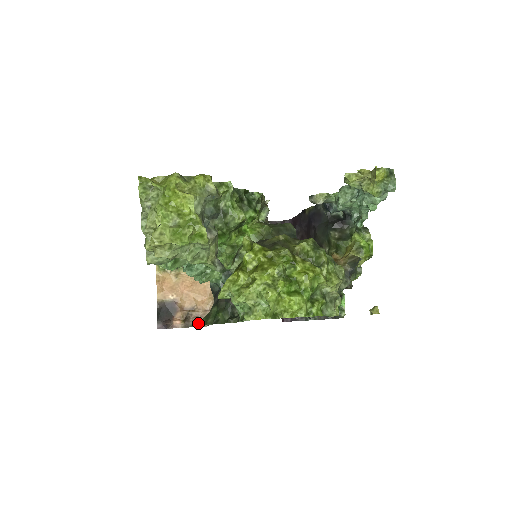
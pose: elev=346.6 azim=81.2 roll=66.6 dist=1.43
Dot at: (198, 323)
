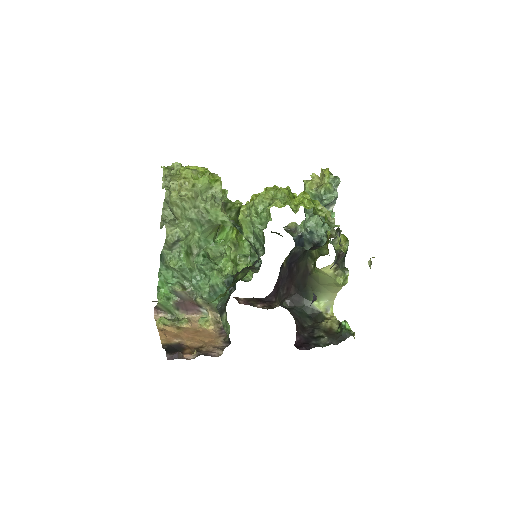
Dot at: (218, 297)
